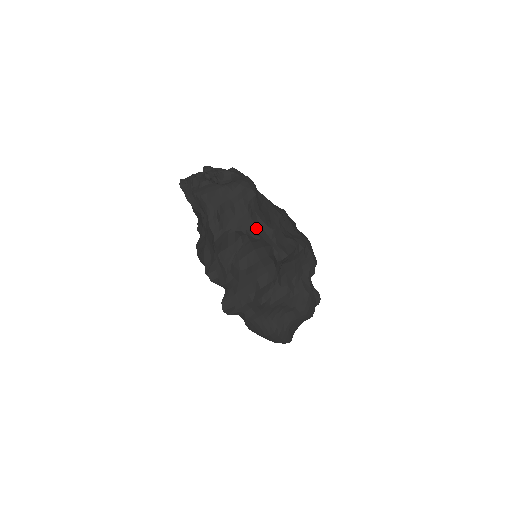
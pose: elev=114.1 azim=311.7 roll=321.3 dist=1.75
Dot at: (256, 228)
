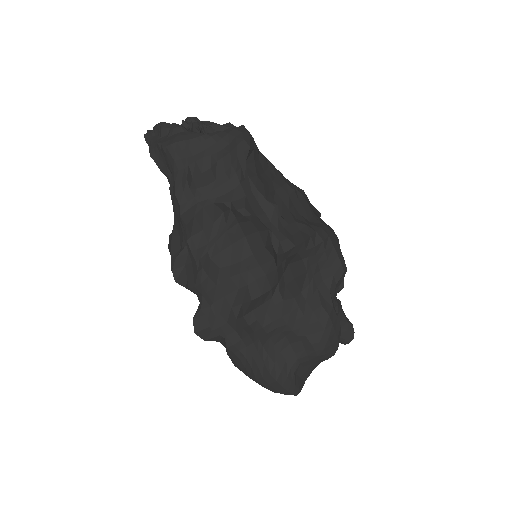
Dot at: (247, 200)
